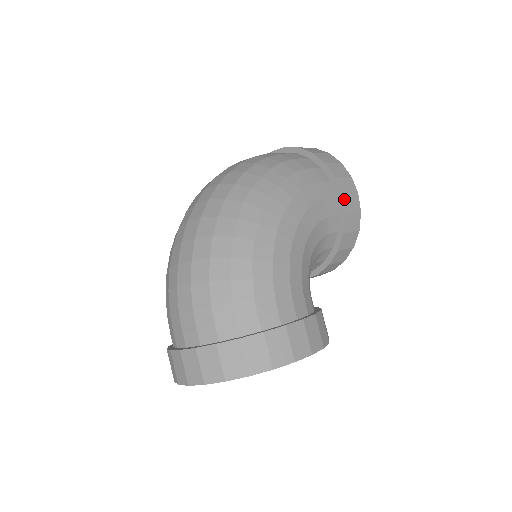
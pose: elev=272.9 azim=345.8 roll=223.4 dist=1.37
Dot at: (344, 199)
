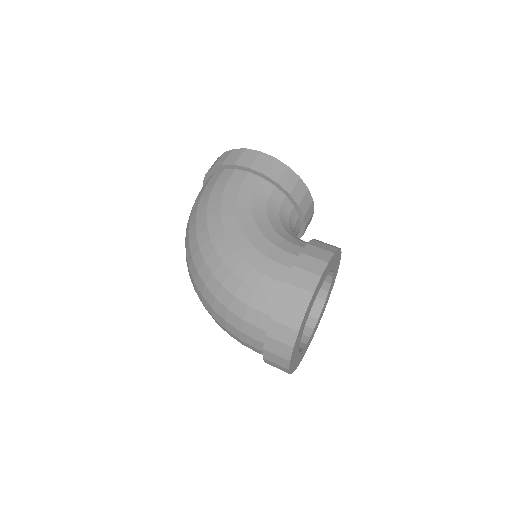
Dot at: (253, 168)
